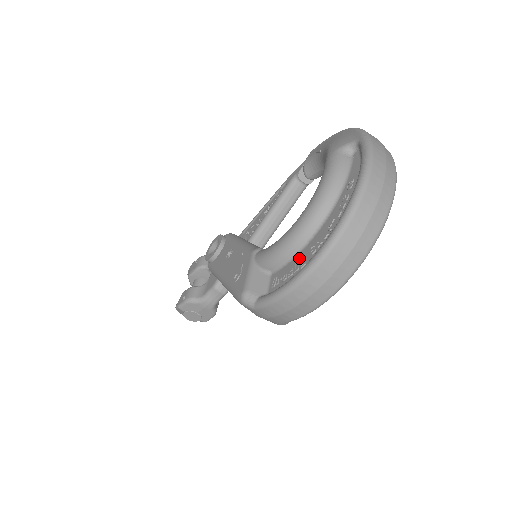
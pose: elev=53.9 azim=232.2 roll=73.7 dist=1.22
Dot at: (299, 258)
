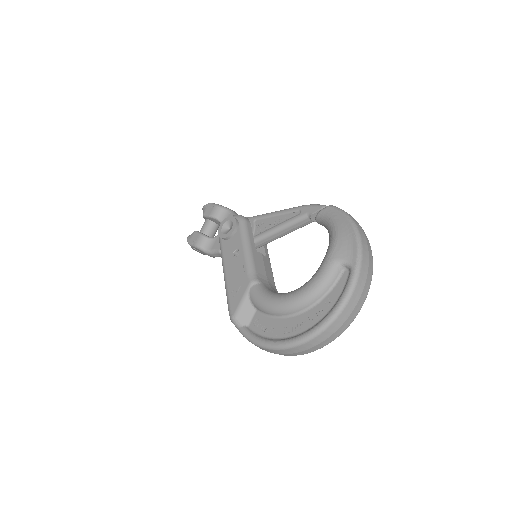
Dot at: (276, 323)
